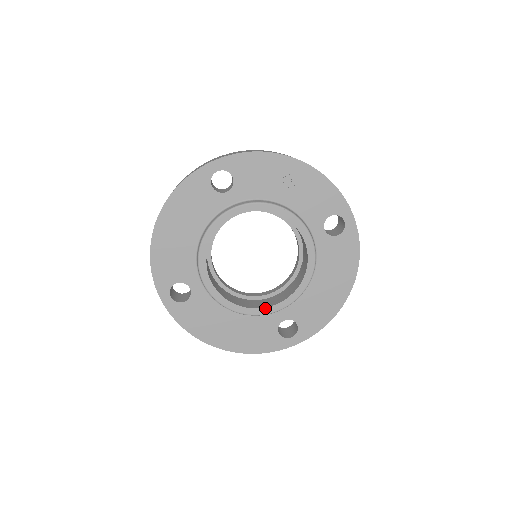
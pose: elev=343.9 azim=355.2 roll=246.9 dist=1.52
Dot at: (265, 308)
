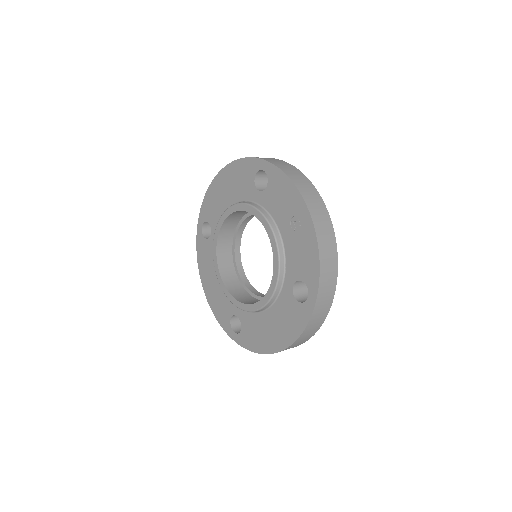
Dot at: (229, 293)
